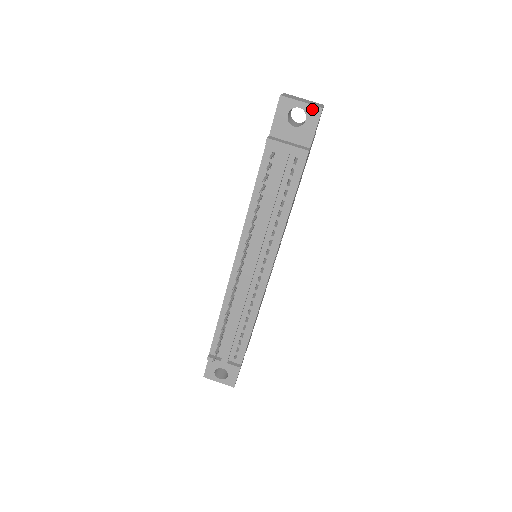
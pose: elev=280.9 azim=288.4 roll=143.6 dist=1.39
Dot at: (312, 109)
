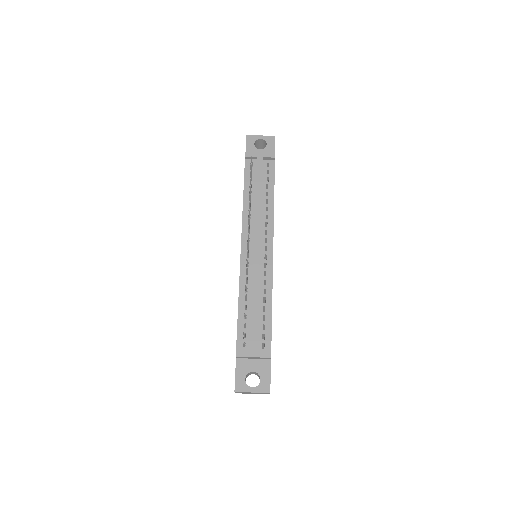
Dot at: (269, 138)
